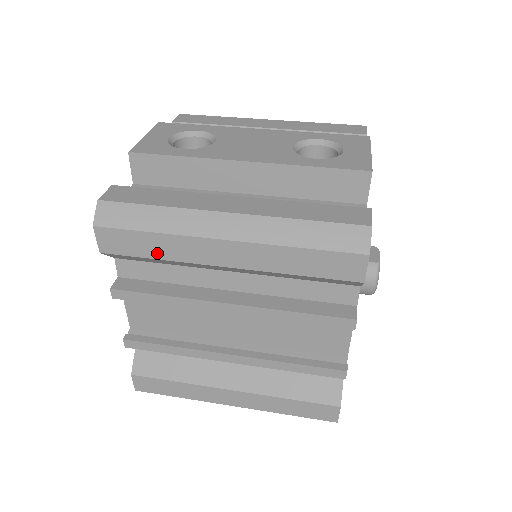
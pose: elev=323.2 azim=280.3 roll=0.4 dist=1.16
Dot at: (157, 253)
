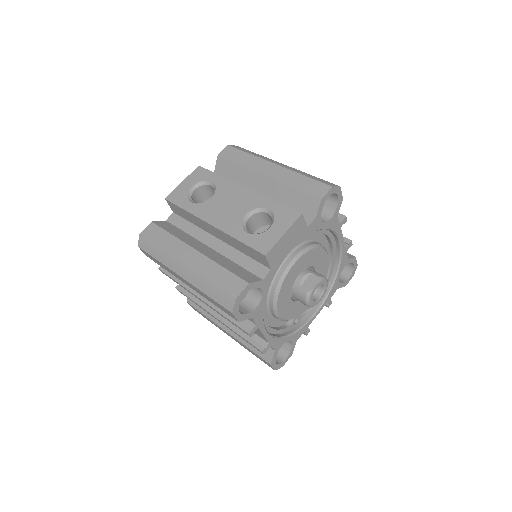
Dot at: (163, 267)
